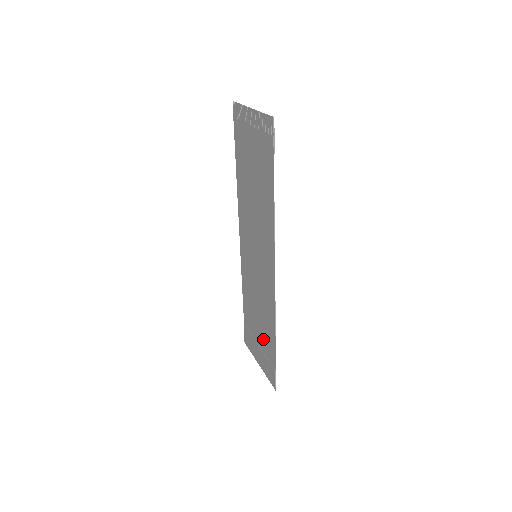
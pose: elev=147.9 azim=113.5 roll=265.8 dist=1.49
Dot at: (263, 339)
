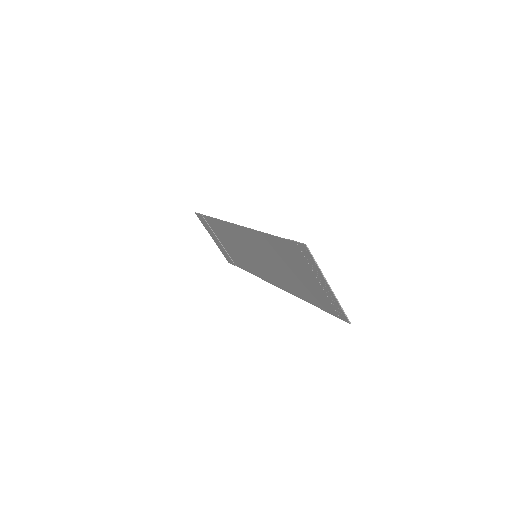
Dot at: (230, 251)
